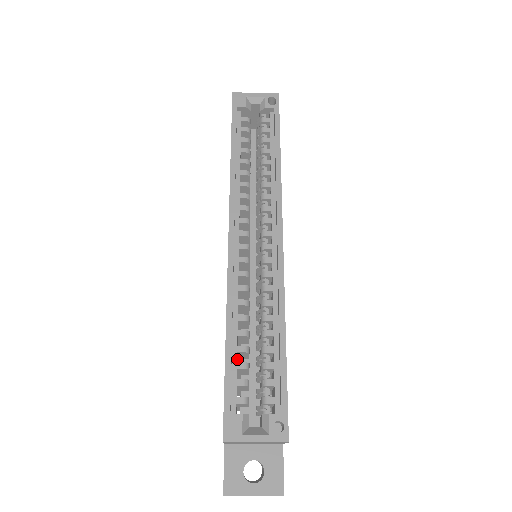
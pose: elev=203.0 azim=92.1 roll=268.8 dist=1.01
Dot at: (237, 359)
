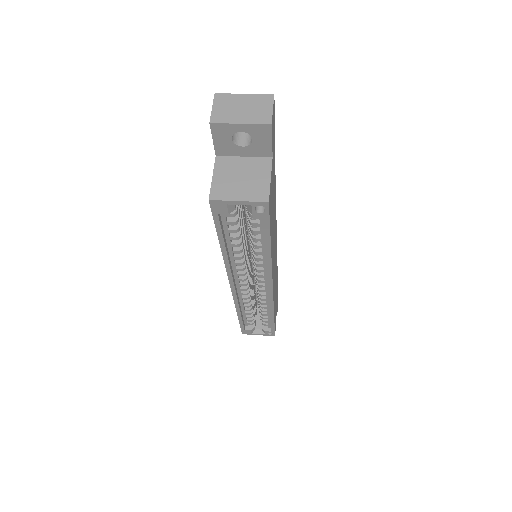
Dot at: occluded
